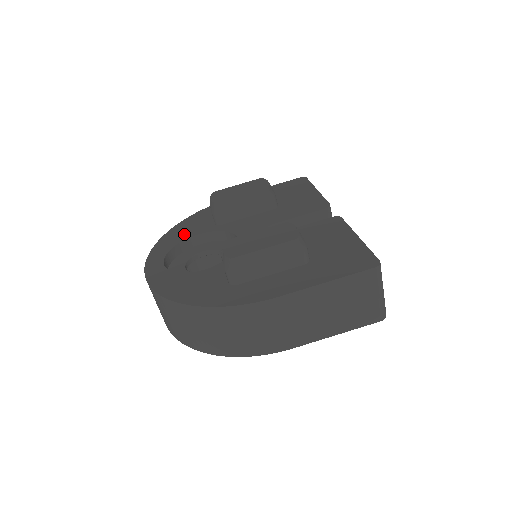
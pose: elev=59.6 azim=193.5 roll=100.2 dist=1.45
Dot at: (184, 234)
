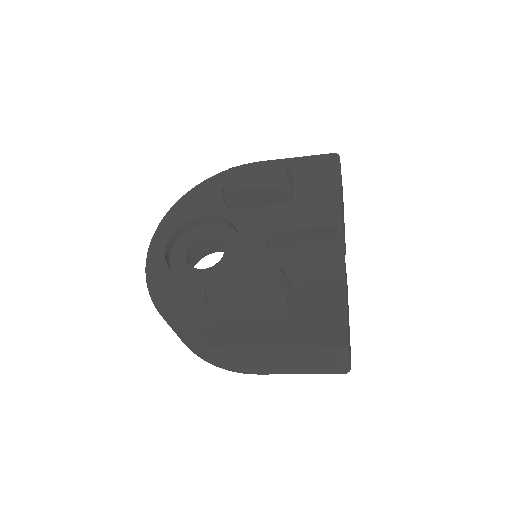
Dot at: (194, 209)
